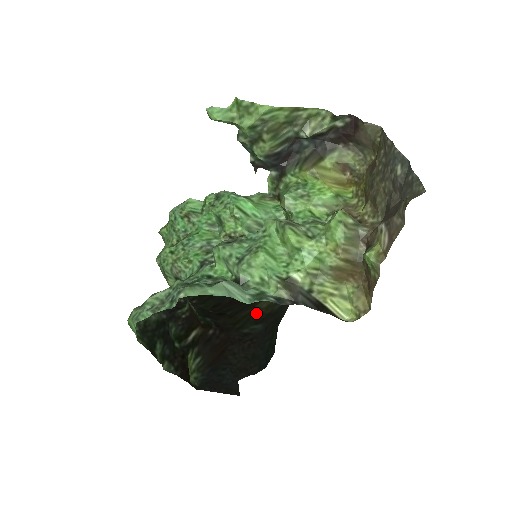
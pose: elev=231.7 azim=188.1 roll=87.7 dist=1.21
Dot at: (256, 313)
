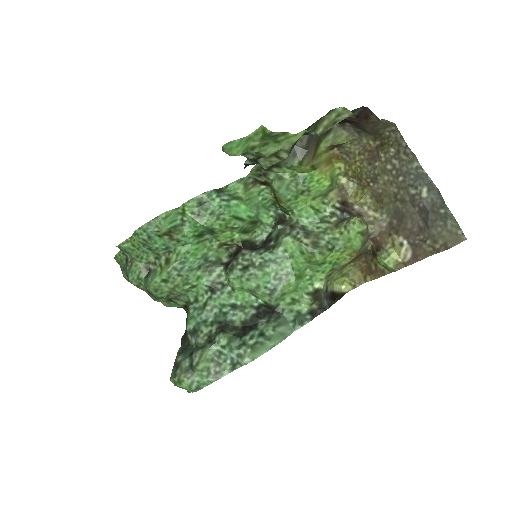
Dot at: occluded
